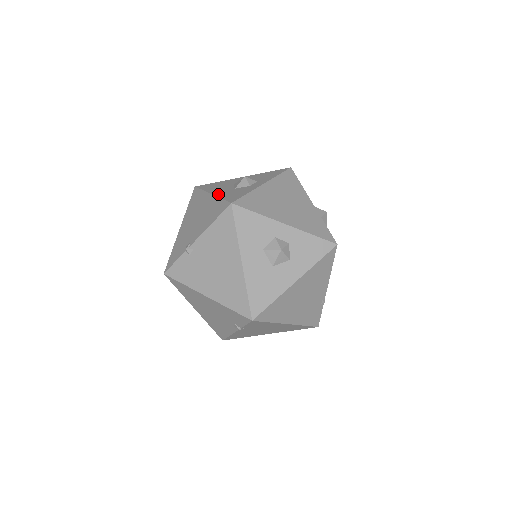
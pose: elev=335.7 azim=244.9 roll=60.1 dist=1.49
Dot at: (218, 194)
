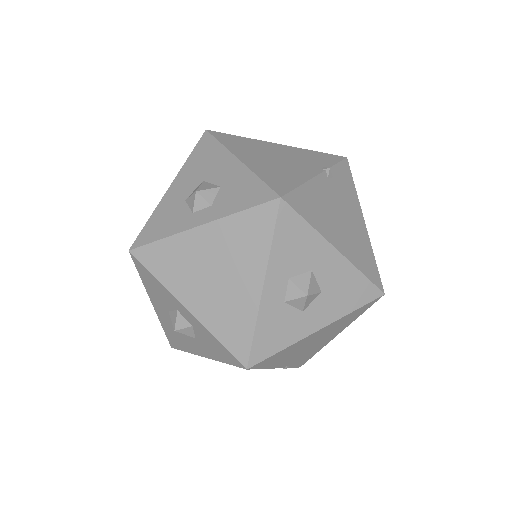
Dot at: (165, 199)
